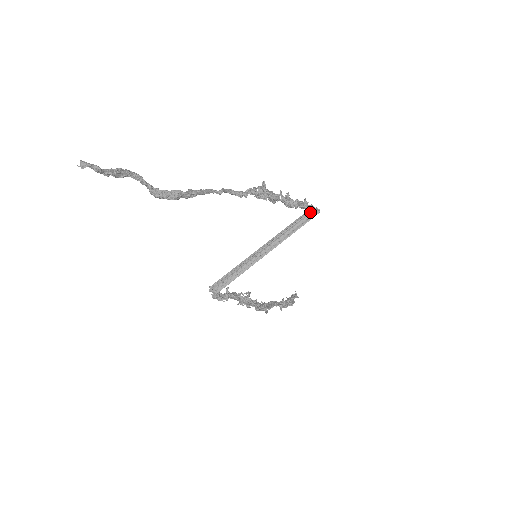
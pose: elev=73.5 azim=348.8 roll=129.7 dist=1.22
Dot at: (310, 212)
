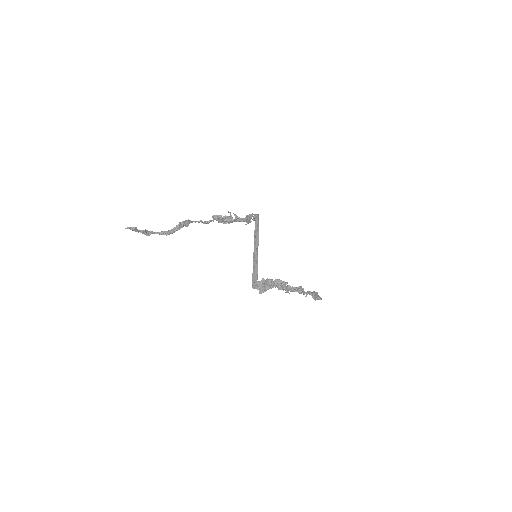
Dot at: (256, 220)
